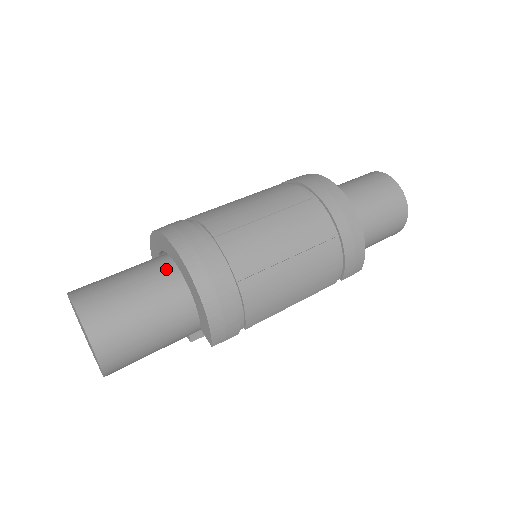
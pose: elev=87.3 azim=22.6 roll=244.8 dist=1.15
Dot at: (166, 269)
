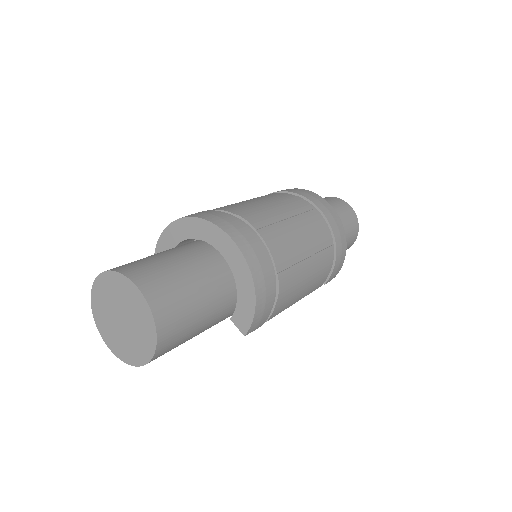
Dot at: (209, 255)
